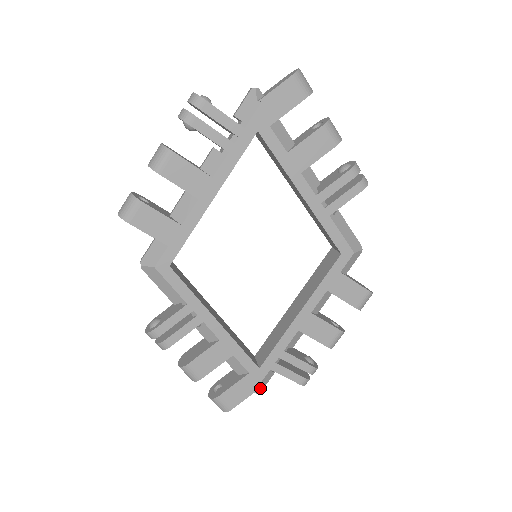
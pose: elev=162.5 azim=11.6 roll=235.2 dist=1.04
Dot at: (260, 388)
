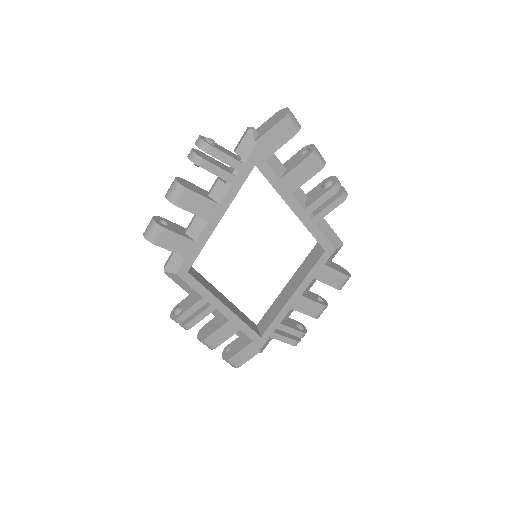
Dot at: (262, 350)
